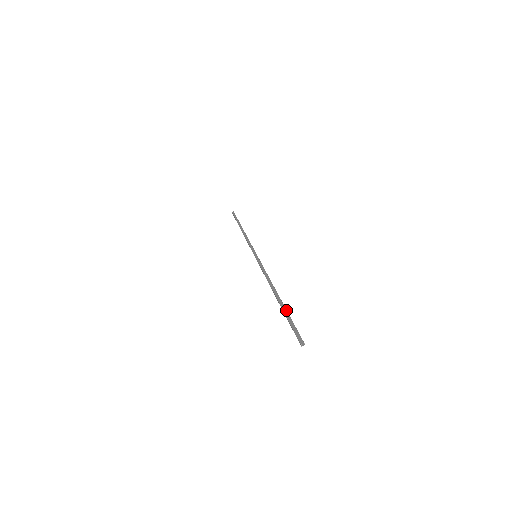
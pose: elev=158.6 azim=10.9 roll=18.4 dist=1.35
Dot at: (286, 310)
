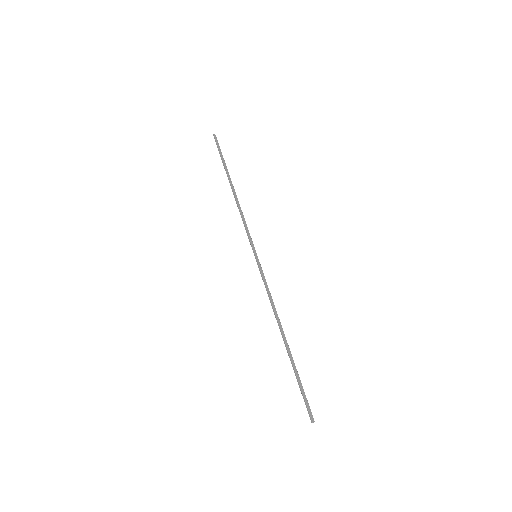
Dot at: occluded
